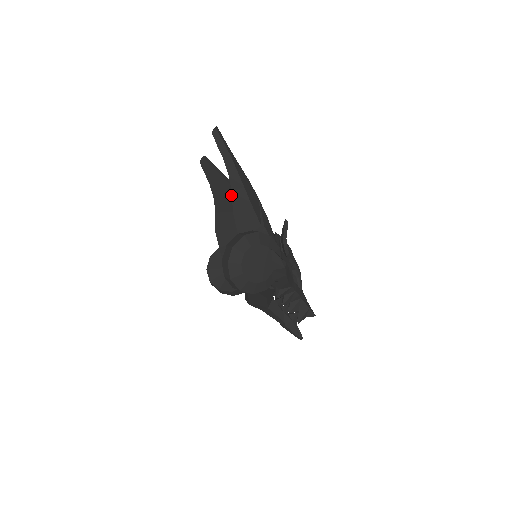
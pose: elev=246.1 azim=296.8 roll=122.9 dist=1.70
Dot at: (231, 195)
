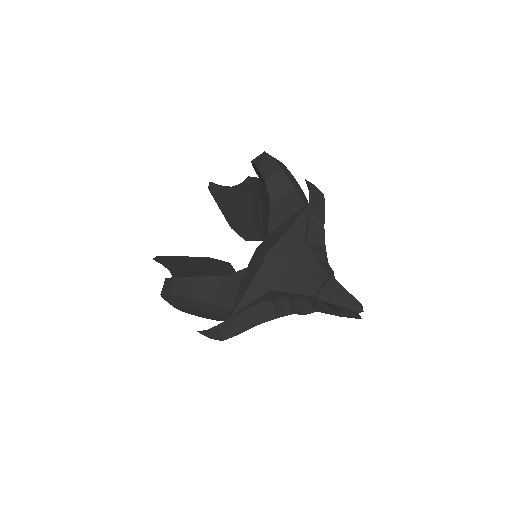
Dot at: (200, 261)
